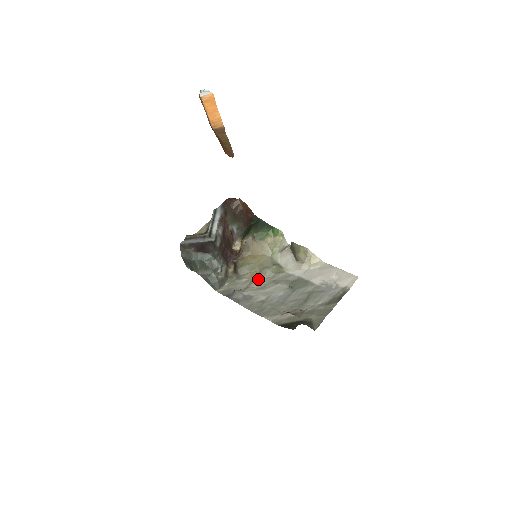
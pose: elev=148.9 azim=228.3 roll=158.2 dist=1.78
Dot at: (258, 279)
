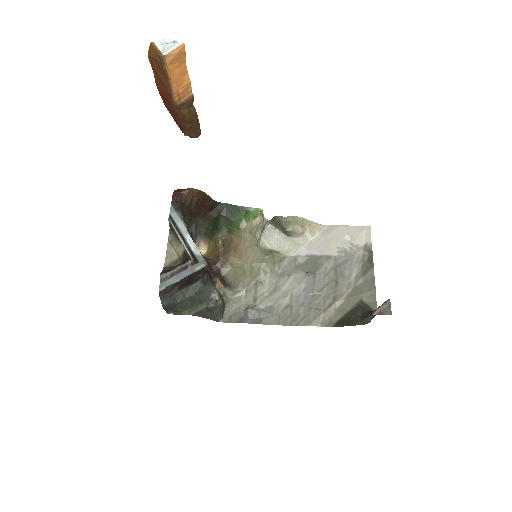
Dot at: (261, 281)
